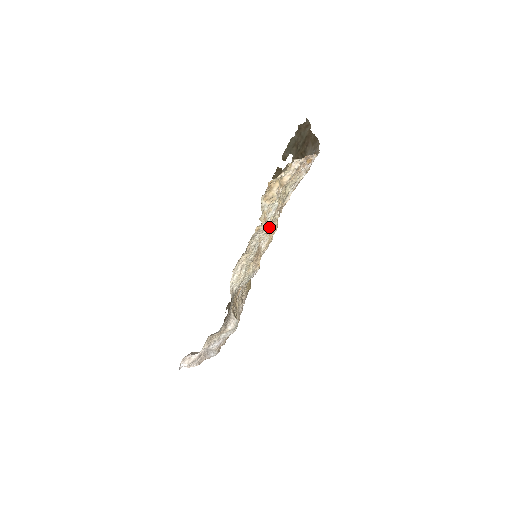
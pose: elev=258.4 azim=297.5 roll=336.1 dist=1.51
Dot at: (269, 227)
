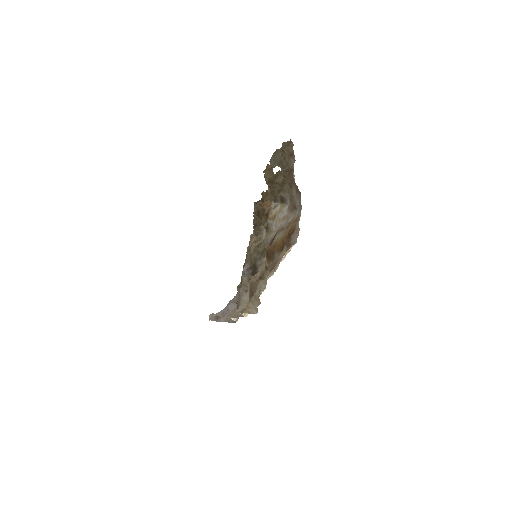
Dot at: occluded
